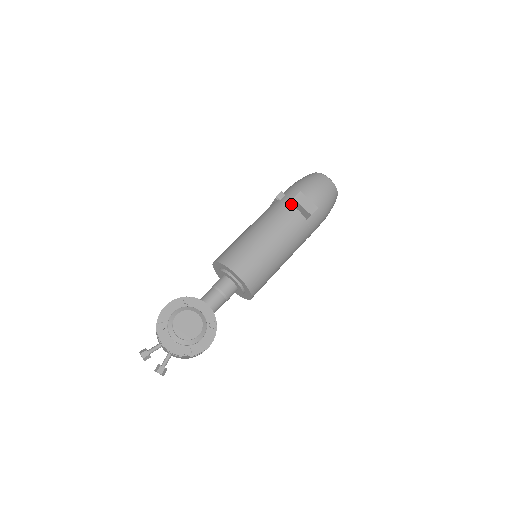
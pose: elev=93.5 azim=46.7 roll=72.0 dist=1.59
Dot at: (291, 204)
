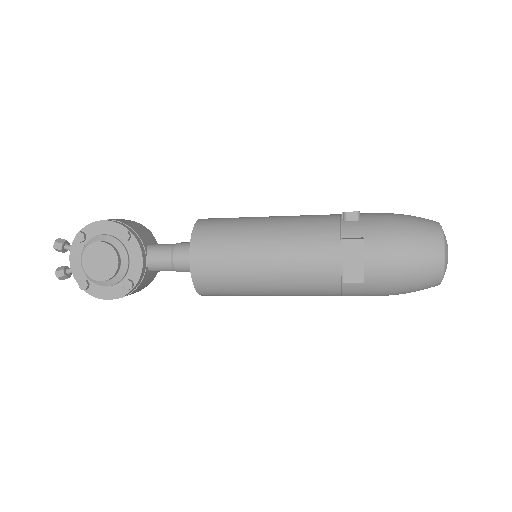
Dot at: occluded
